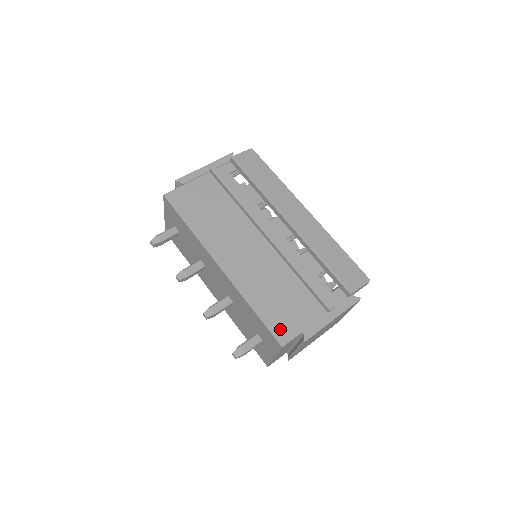
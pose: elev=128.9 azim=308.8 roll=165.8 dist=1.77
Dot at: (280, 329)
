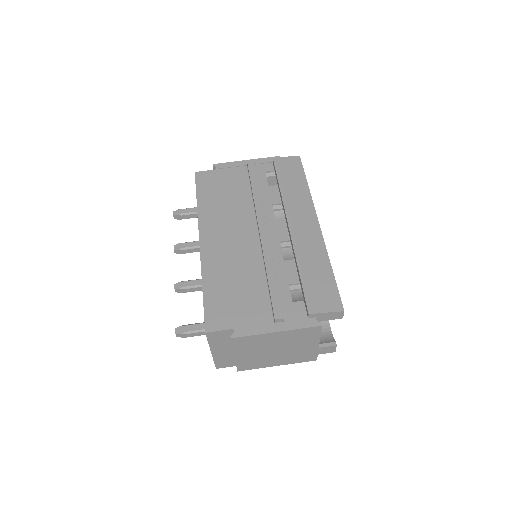
Dot at: (215, 316)
